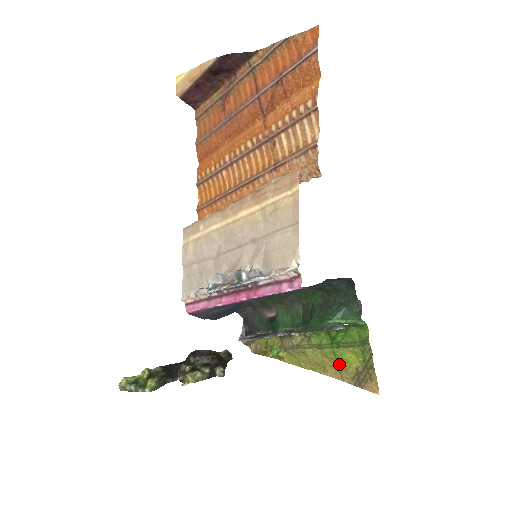
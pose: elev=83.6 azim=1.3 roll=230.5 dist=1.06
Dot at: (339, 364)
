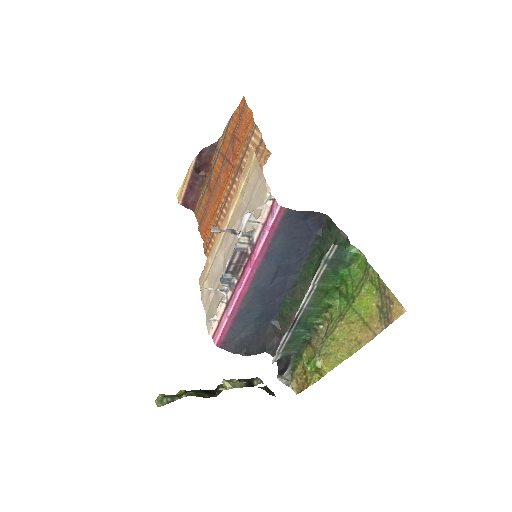
Dot at: (364, 319)
